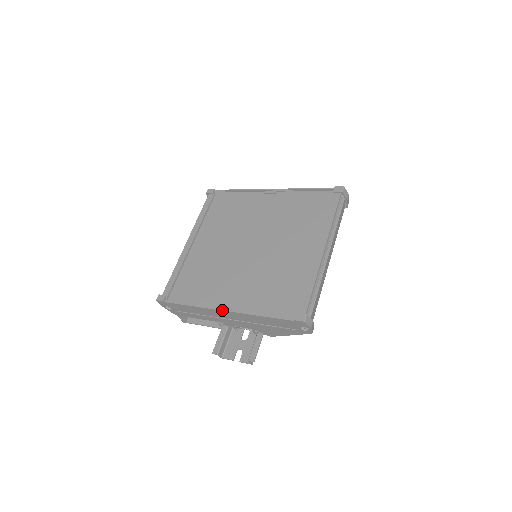
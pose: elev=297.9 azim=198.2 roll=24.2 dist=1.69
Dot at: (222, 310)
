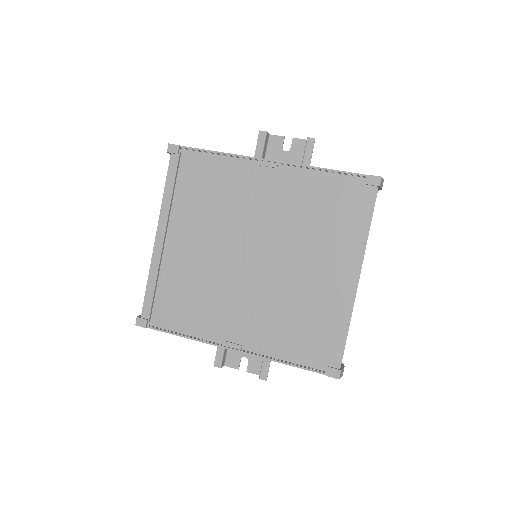
Dot at: (230, 349)
